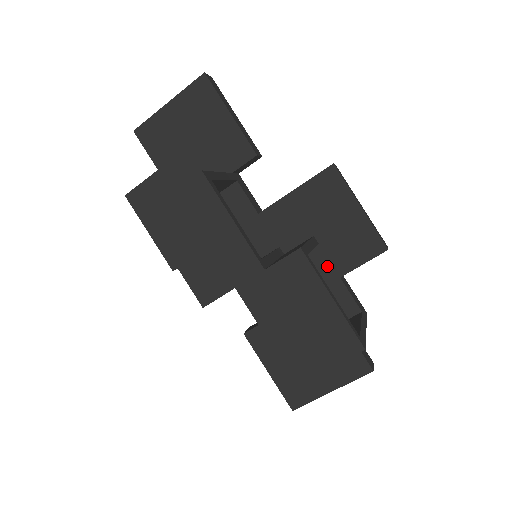
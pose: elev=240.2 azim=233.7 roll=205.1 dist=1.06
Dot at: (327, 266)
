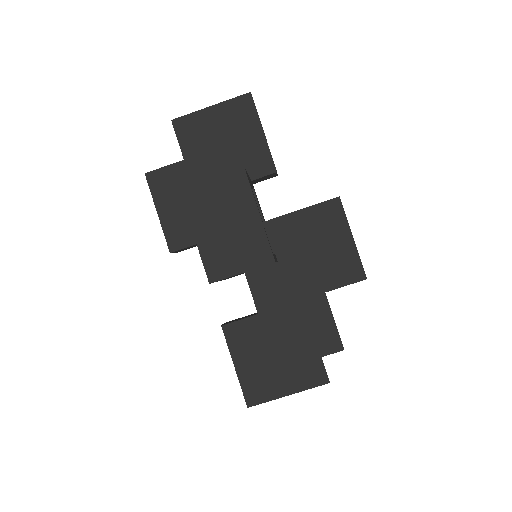
Dot at: occluded
